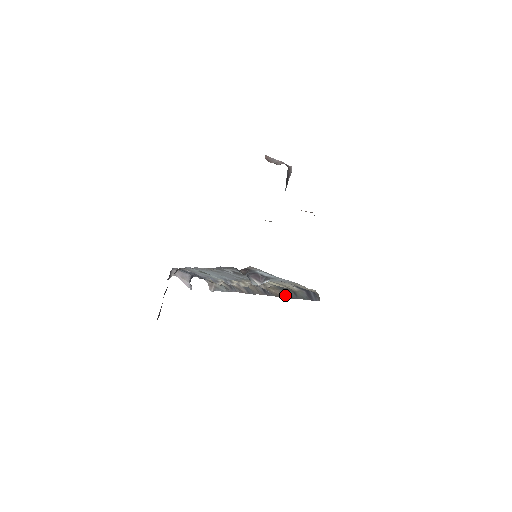
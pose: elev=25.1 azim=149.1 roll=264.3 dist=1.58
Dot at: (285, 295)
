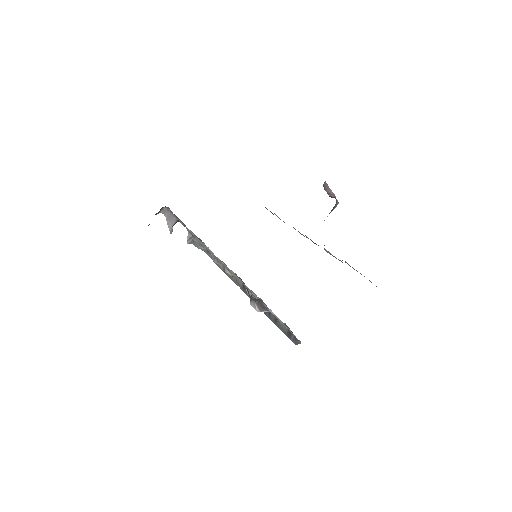
Dot at: occluded
